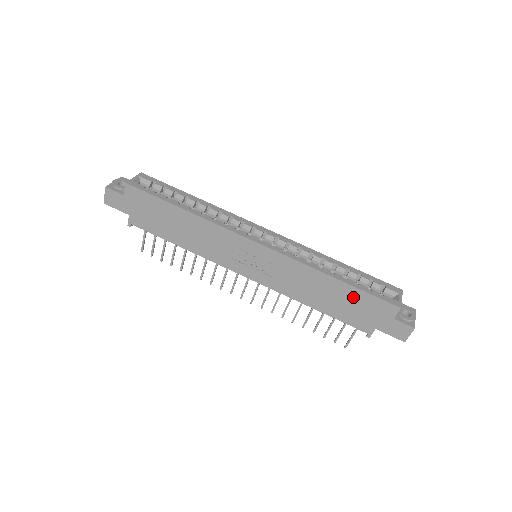
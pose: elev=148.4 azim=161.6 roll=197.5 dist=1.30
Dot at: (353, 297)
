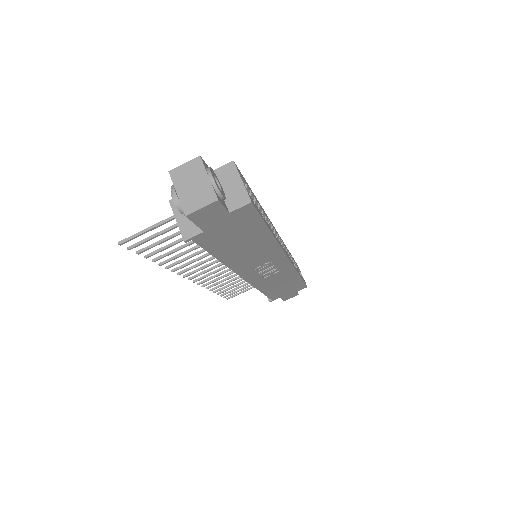
Dot at: (294, 285)
